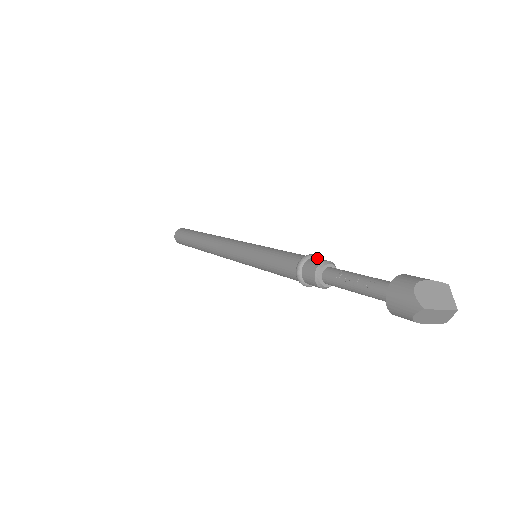
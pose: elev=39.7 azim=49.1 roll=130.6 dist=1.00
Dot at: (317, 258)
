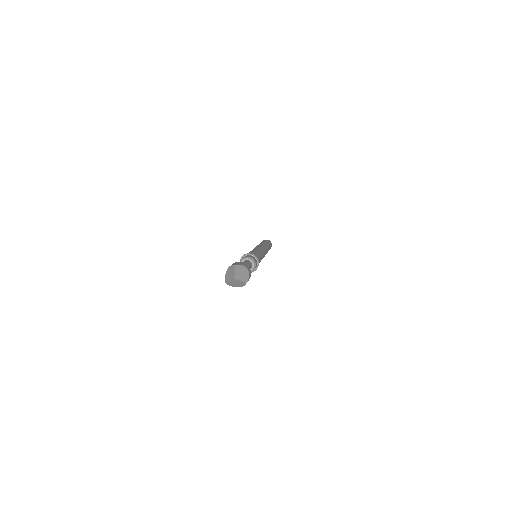
Dot at: (245, 256)
